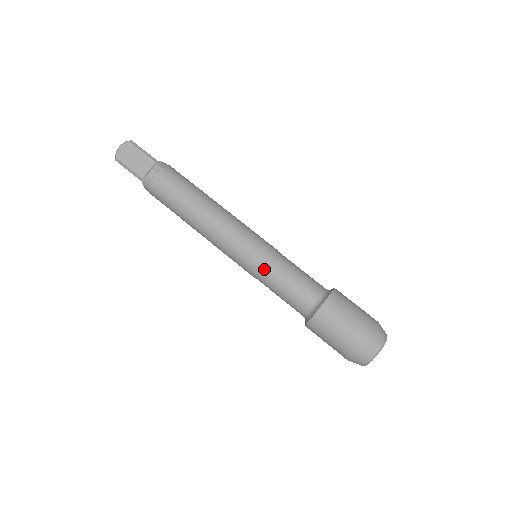
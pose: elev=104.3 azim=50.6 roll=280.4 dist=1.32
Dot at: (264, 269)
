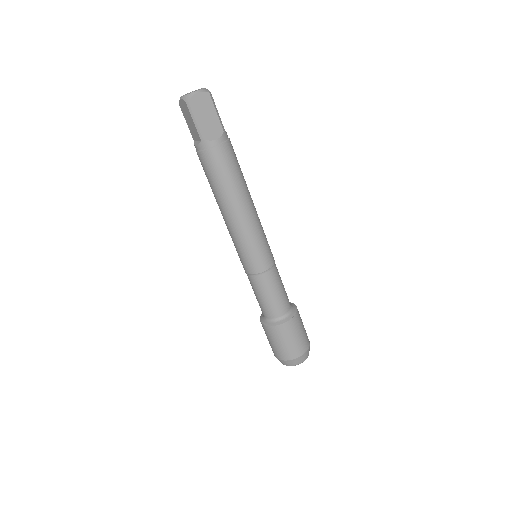
Dot at: (247, 274)
